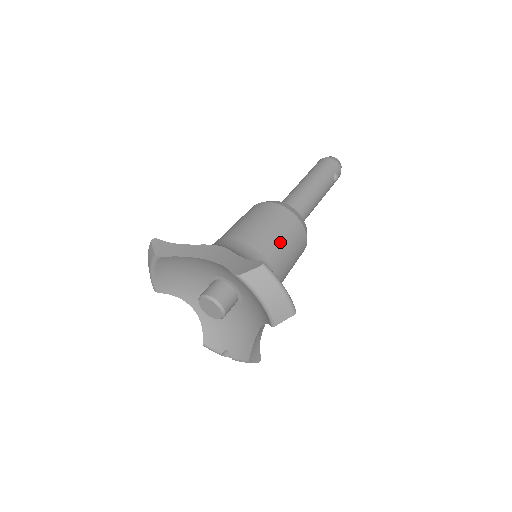
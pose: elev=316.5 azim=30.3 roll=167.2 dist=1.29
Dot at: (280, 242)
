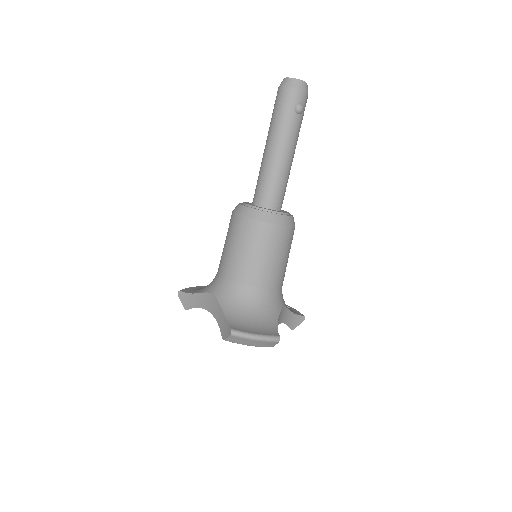
Dot at: (257, 260)
